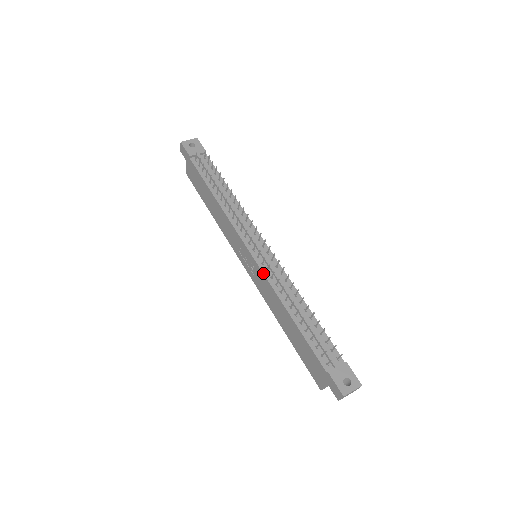
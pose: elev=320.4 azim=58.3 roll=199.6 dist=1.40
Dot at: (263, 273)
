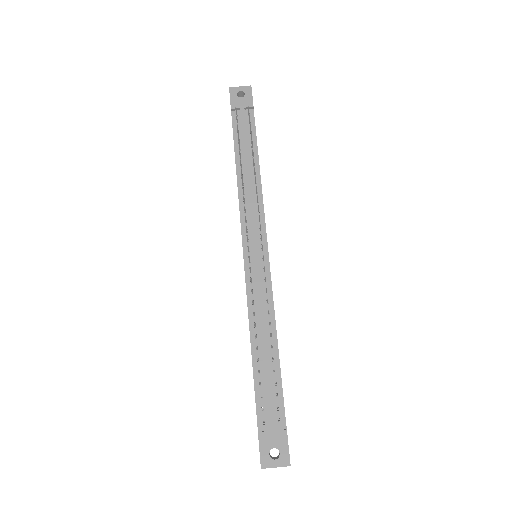
Dot at: occluded
